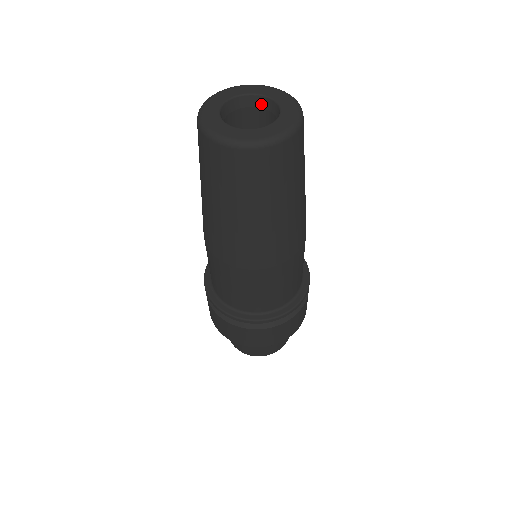
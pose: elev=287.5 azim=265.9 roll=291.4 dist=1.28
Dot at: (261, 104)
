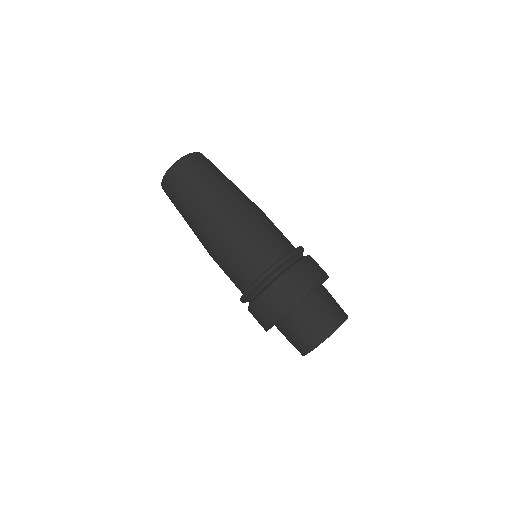
Dot at: occluded
